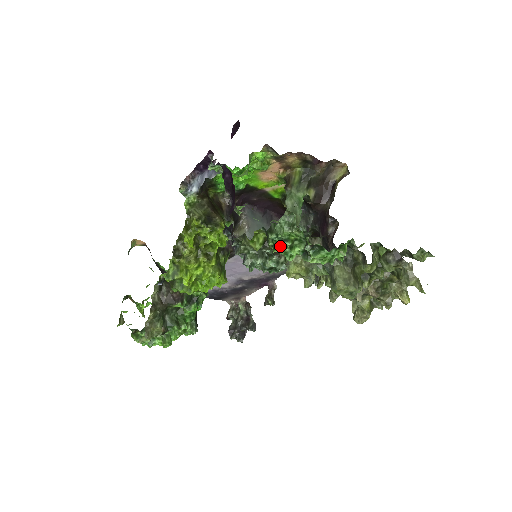
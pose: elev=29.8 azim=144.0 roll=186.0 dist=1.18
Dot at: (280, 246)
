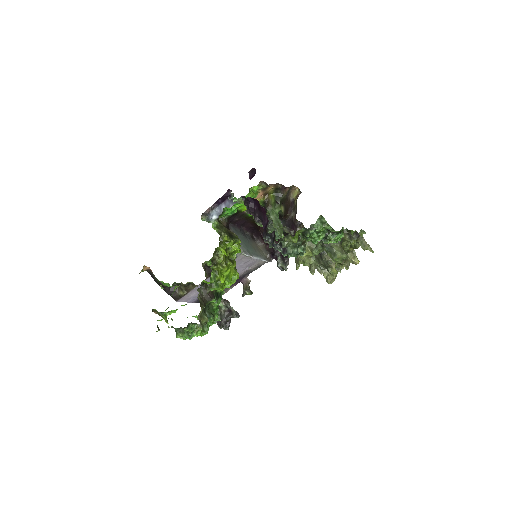
Dot at: (314, 237)
